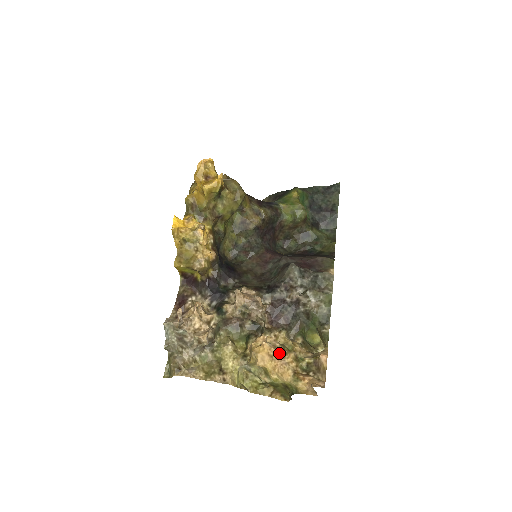
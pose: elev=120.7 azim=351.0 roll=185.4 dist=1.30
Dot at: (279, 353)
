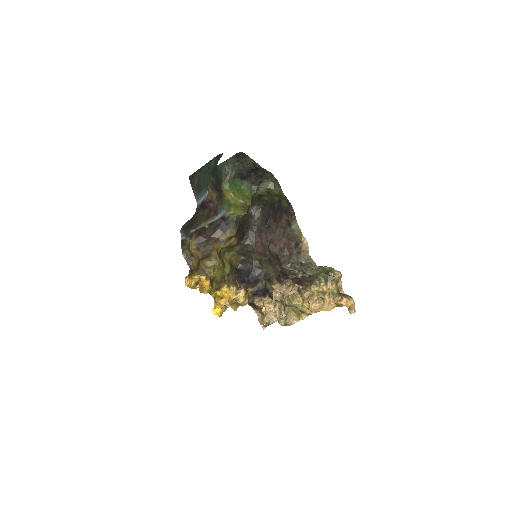
Dot at: (320, 302)
